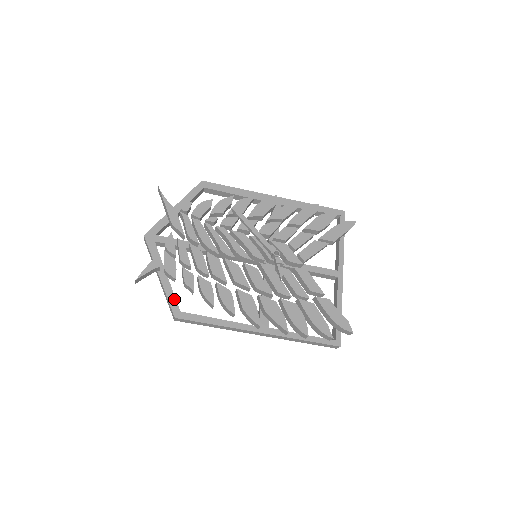
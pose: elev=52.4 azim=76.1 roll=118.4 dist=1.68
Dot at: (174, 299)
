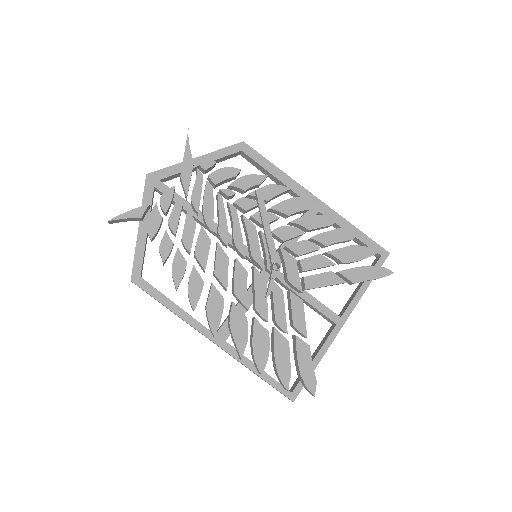
Dot at: (141, 260)
